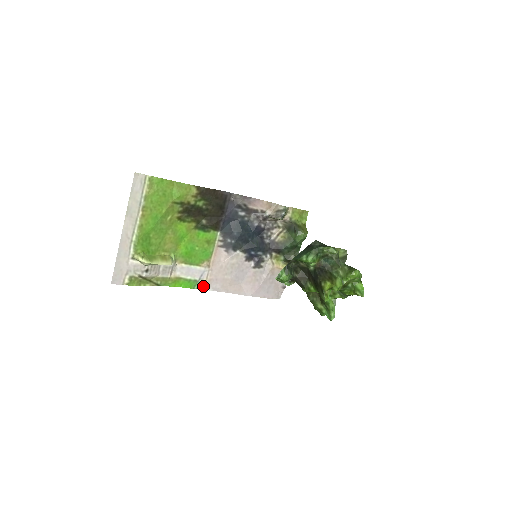
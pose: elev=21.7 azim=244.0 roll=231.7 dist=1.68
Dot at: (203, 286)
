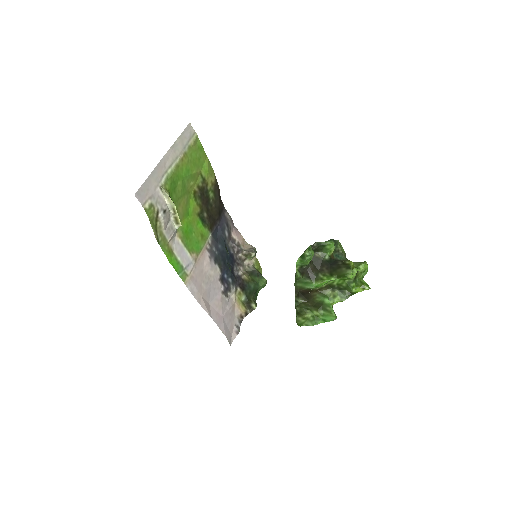
Dot at: (185, 279)
